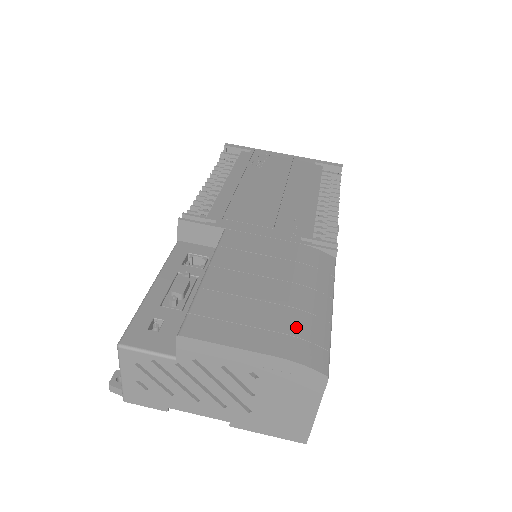
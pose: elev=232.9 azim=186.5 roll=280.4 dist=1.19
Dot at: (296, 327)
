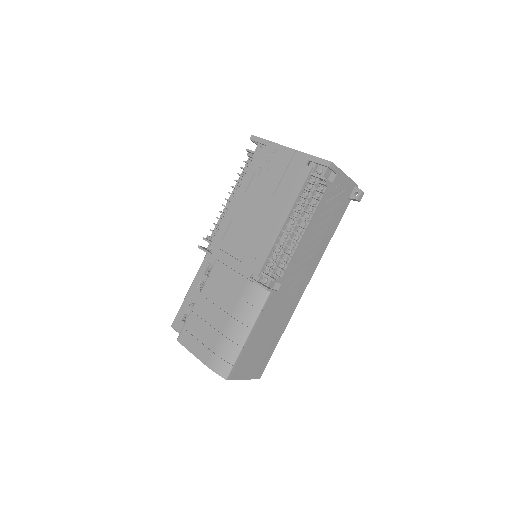
Dot at: (220, 349)
